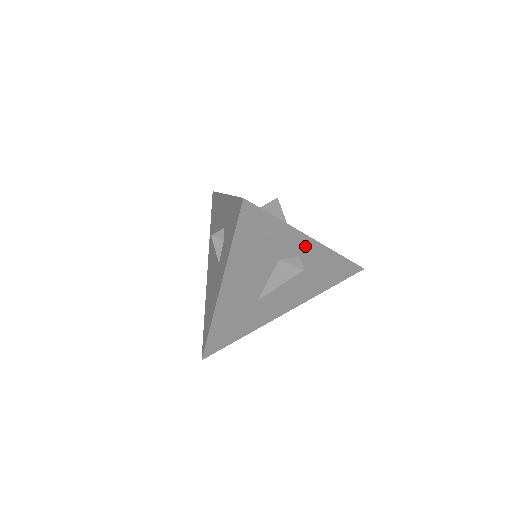
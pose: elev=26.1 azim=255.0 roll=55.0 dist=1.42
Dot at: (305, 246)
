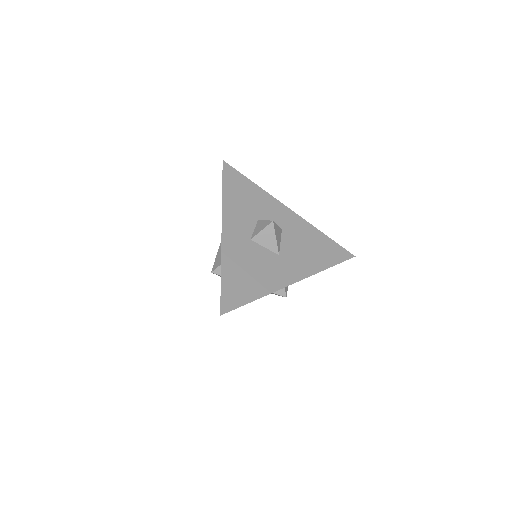
Dot at: occluded
